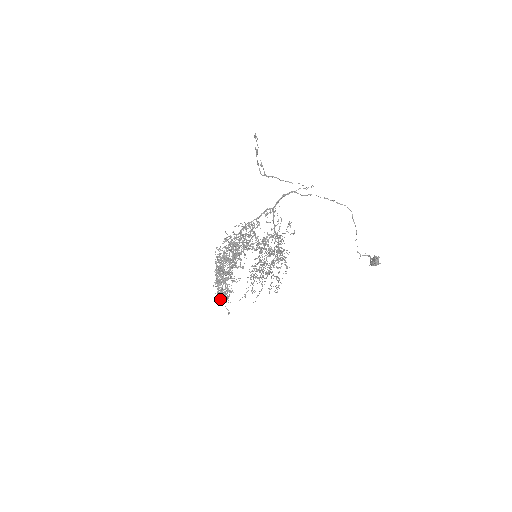
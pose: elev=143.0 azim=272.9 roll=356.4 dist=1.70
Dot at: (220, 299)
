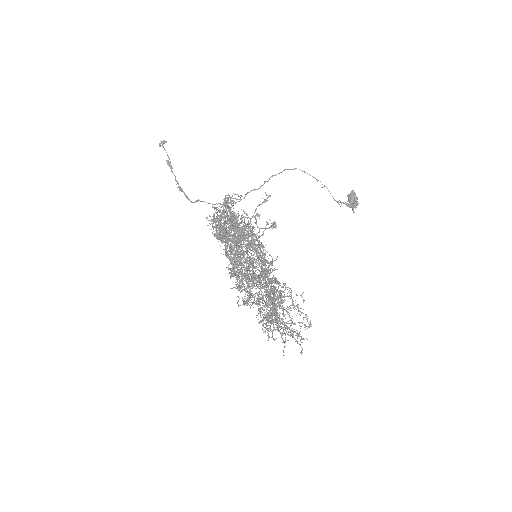
Dot at: occluded
